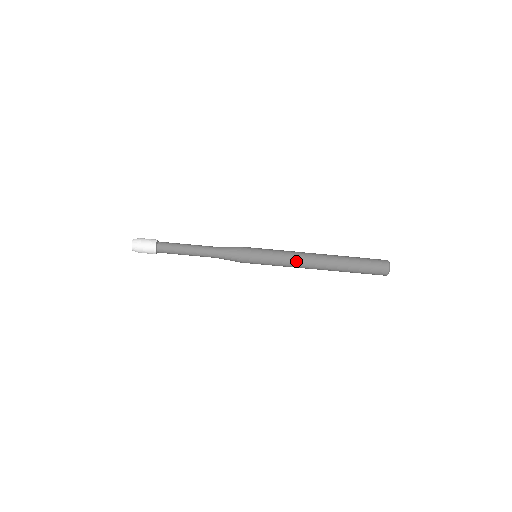
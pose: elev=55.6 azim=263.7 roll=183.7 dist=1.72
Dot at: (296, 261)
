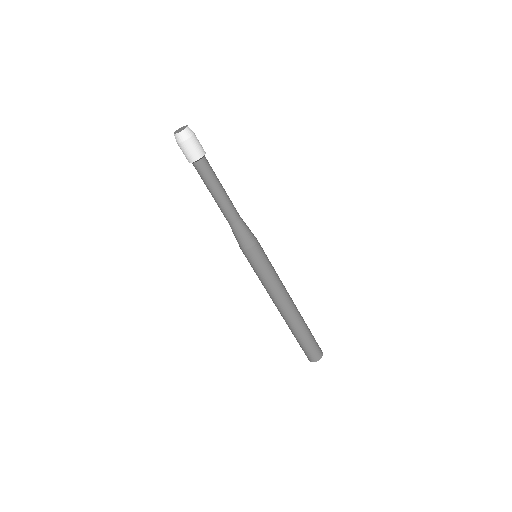
Dot at: (280, 292)
